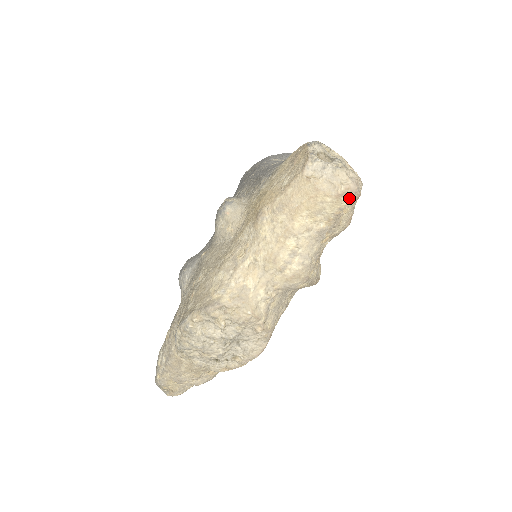
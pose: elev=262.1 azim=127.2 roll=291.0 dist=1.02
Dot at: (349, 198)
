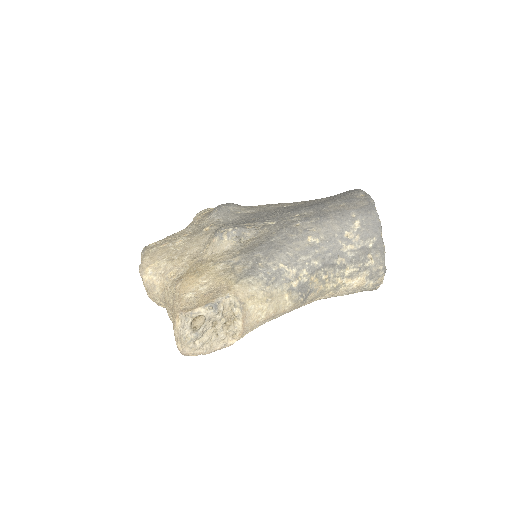
Dot at: occluded
